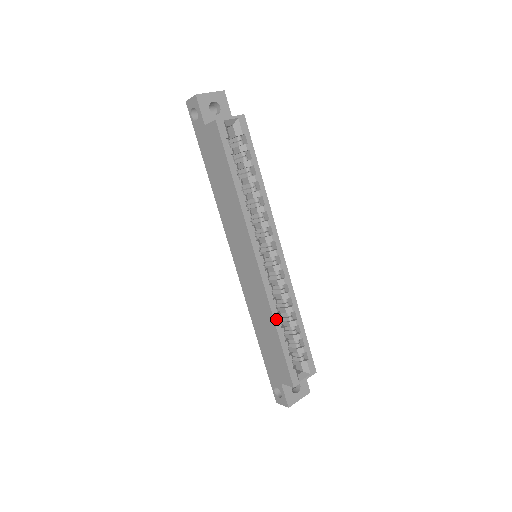
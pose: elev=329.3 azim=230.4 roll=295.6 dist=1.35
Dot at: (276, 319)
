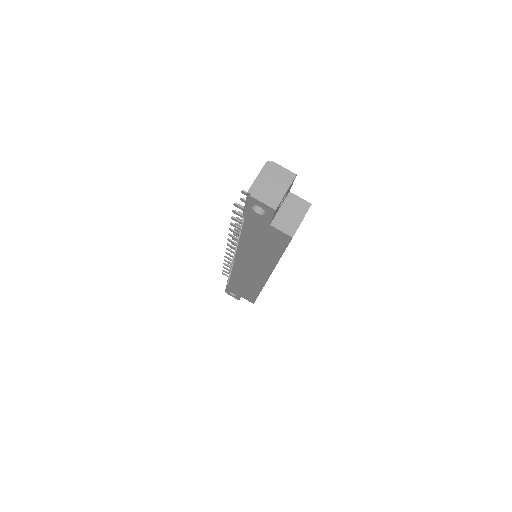
Dot at: occluded
